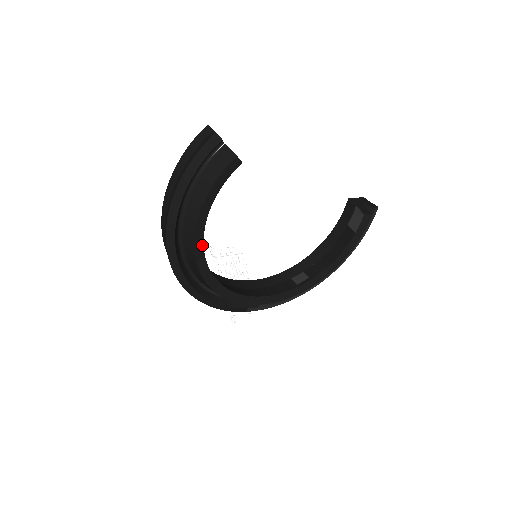
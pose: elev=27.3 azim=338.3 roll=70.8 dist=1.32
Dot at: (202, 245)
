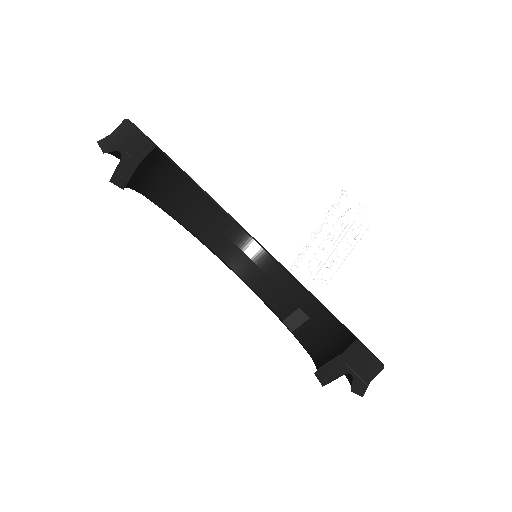
Dot at: (160, 206)
